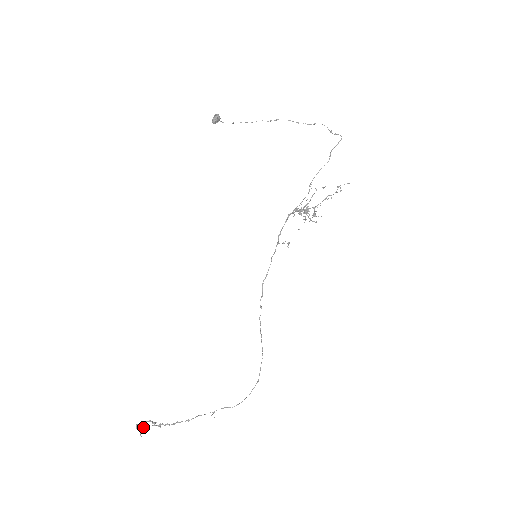
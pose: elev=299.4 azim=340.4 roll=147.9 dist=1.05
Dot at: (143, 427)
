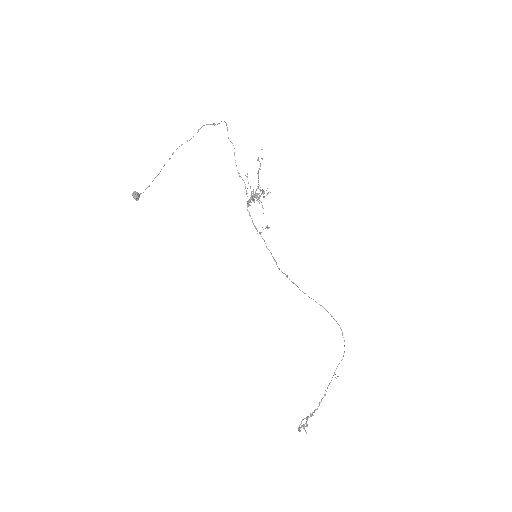
Dot at: (303, 427)
